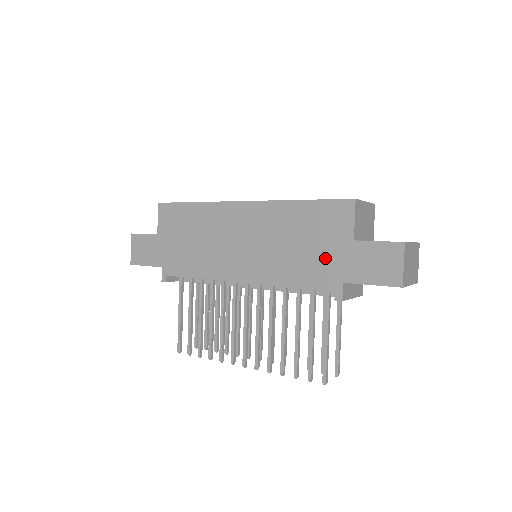
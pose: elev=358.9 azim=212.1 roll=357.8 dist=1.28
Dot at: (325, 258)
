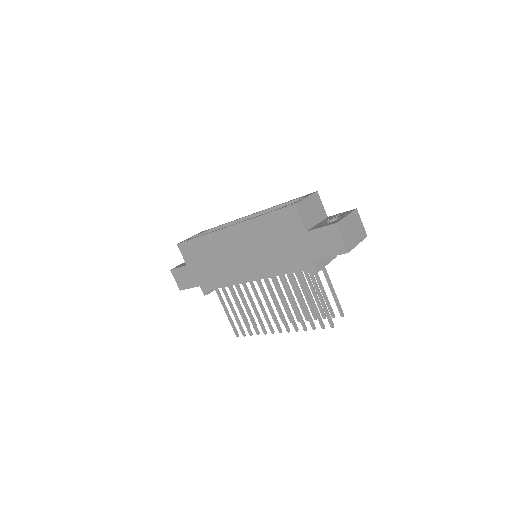
Dot at: (294, 249)
